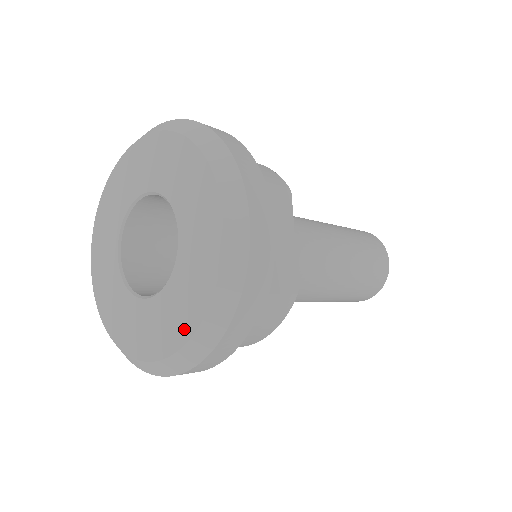
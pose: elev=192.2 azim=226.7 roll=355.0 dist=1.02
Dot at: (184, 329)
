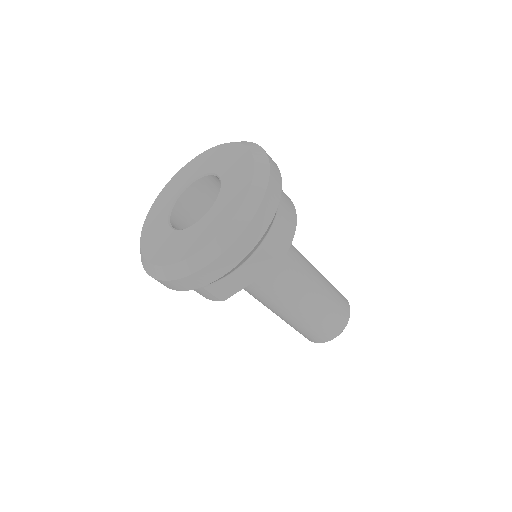
Dot at: (153, 256)
